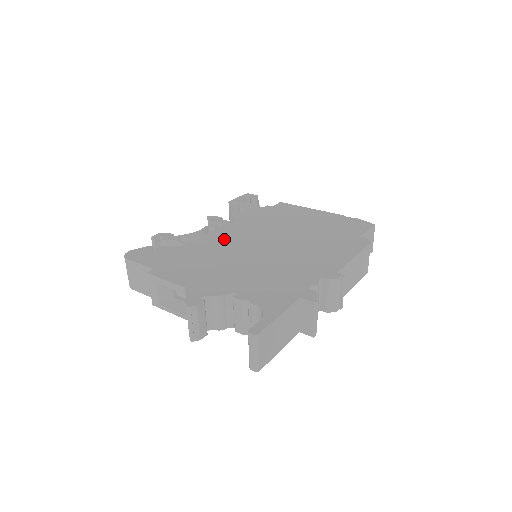
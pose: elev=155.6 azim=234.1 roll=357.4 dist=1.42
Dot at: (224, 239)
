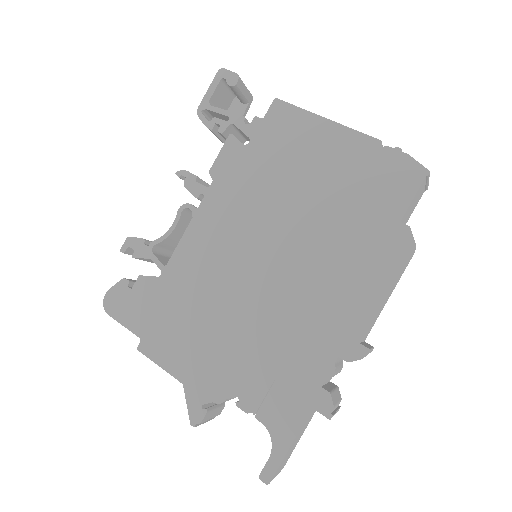
Dot at: (207, 251)
